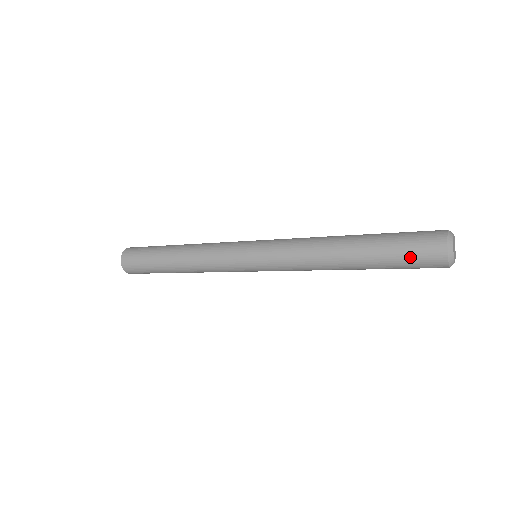
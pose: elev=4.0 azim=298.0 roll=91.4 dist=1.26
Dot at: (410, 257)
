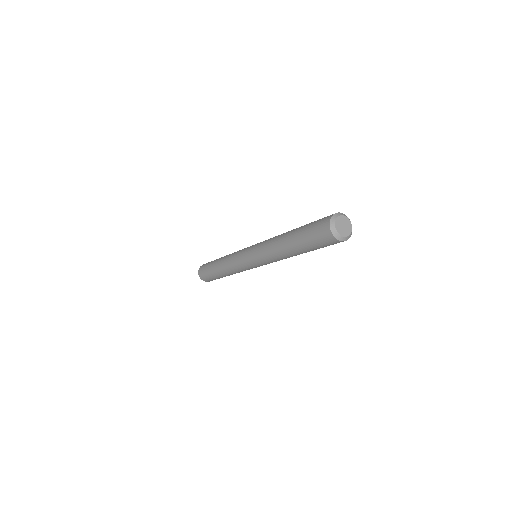
Dot at: (315, 239)
